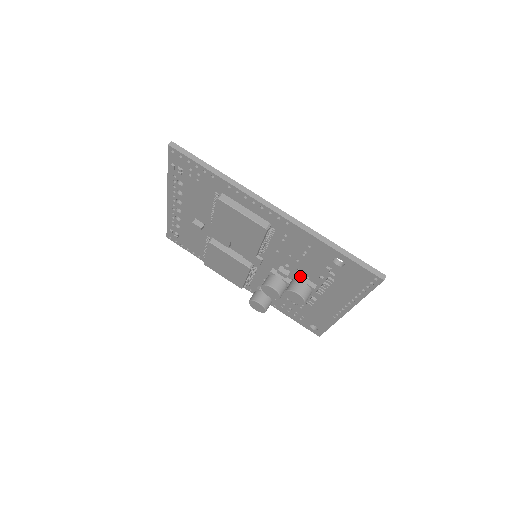
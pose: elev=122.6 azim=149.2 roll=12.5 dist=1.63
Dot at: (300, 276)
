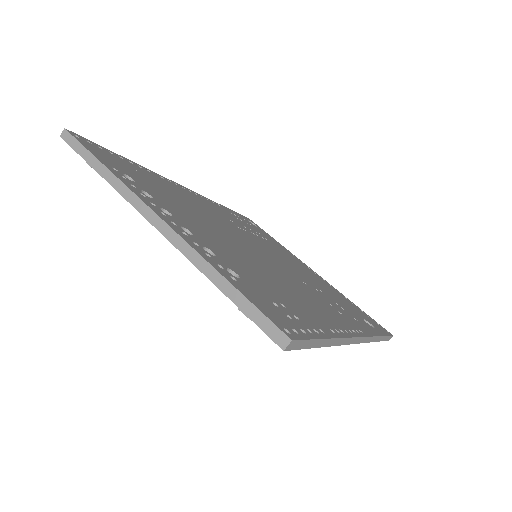
Dot at: occluded
